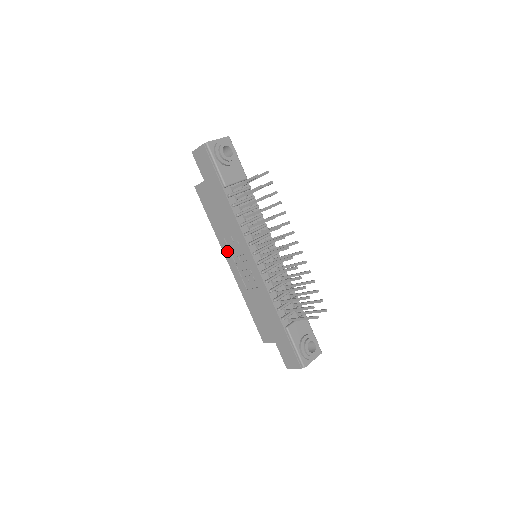
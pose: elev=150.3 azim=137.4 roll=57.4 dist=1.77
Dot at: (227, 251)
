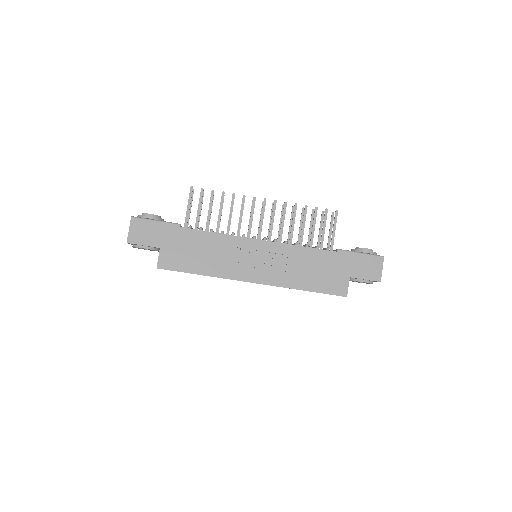
Dot at: (237, 273)
